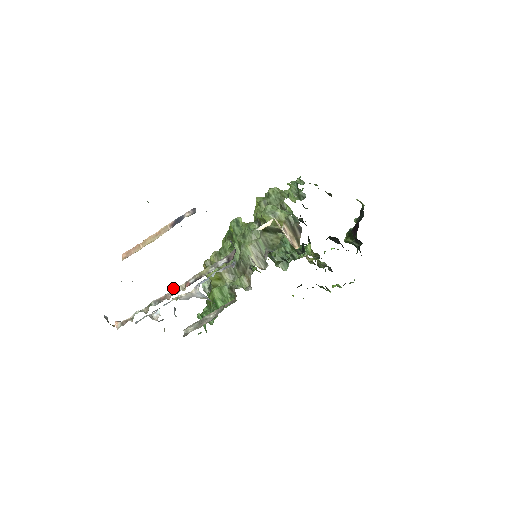
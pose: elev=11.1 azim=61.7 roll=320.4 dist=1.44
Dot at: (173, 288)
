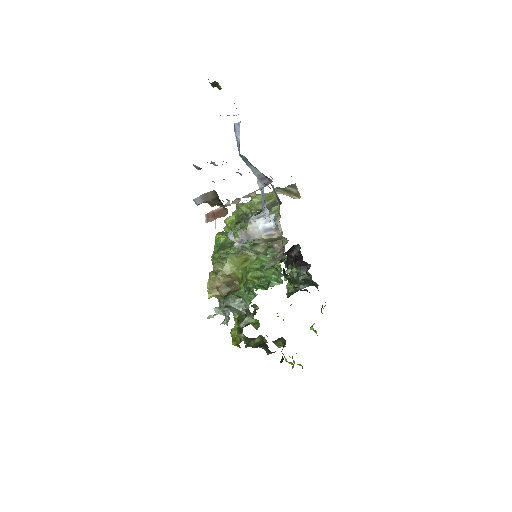
Dot at: occluded
